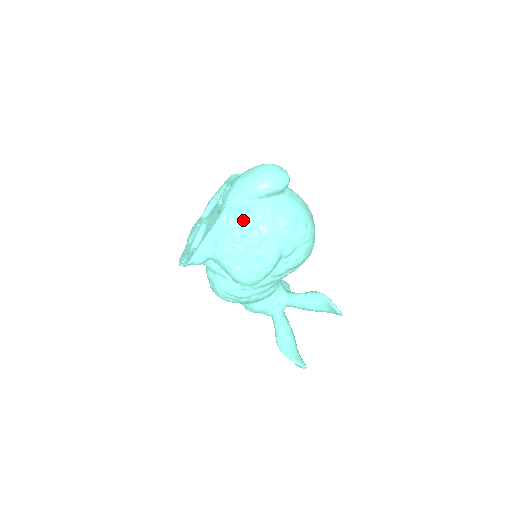
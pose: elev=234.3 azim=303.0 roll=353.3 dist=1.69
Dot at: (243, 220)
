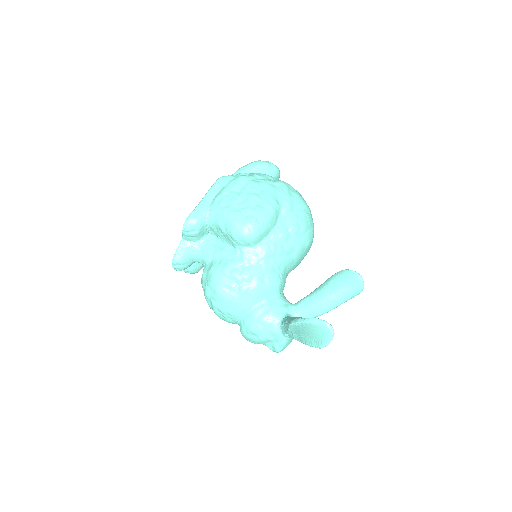
Dot at: (240, 175)
